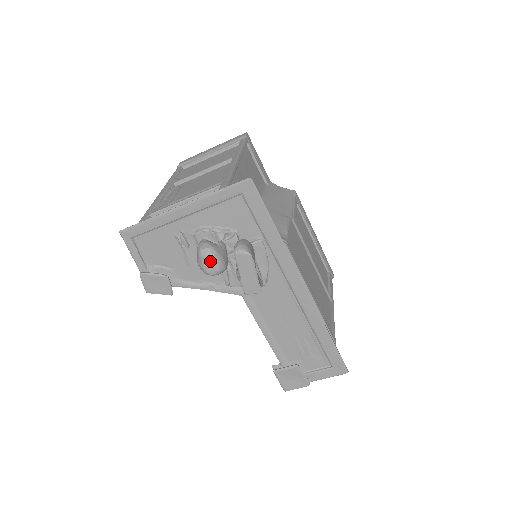
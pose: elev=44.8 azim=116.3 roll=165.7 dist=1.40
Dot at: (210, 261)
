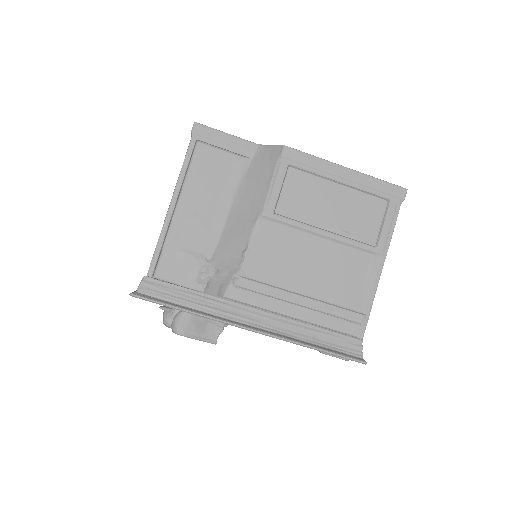
Dot at: occluded
